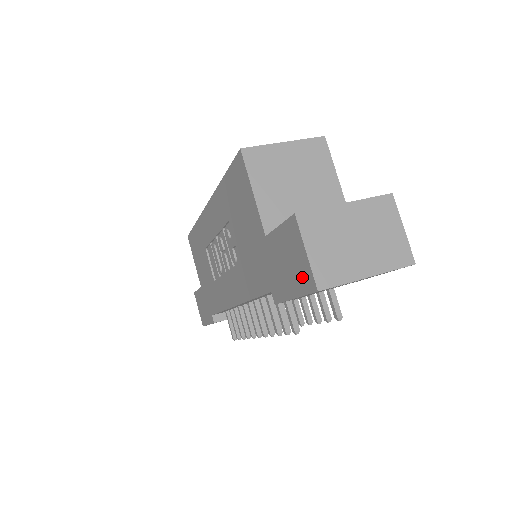
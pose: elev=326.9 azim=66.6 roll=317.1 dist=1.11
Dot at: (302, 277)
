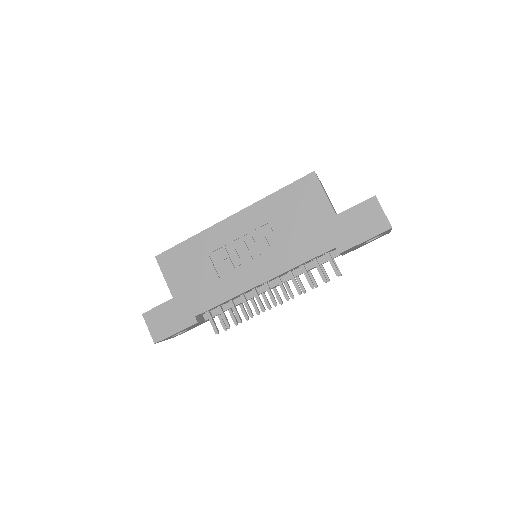
Dot at: (378, 225)
